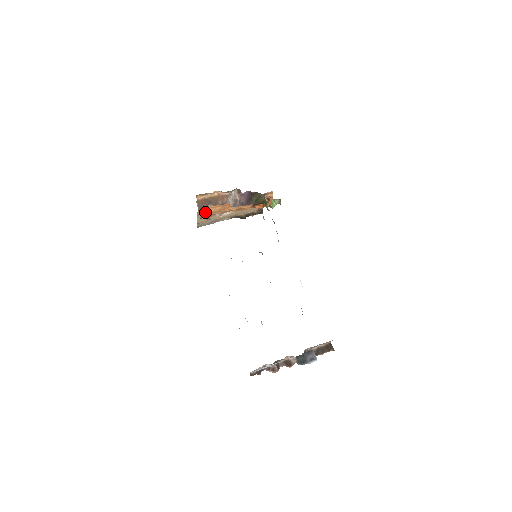
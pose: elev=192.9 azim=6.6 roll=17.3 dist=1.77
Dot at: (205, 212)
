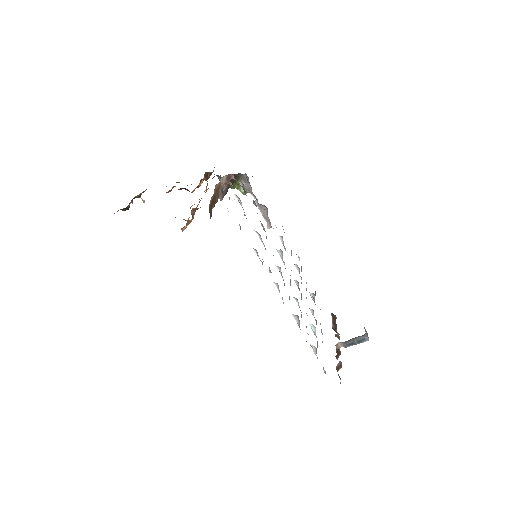
Dot at: (191, 220)
